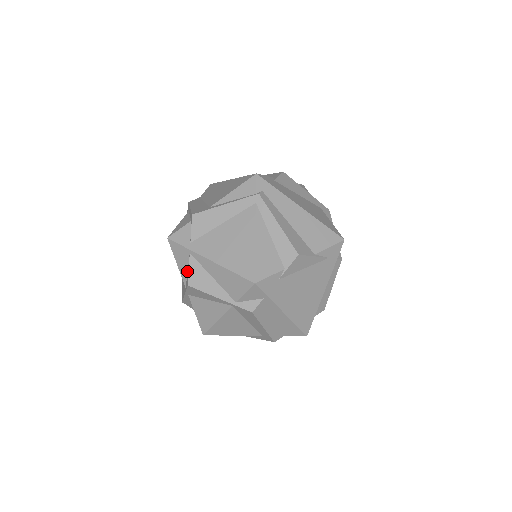
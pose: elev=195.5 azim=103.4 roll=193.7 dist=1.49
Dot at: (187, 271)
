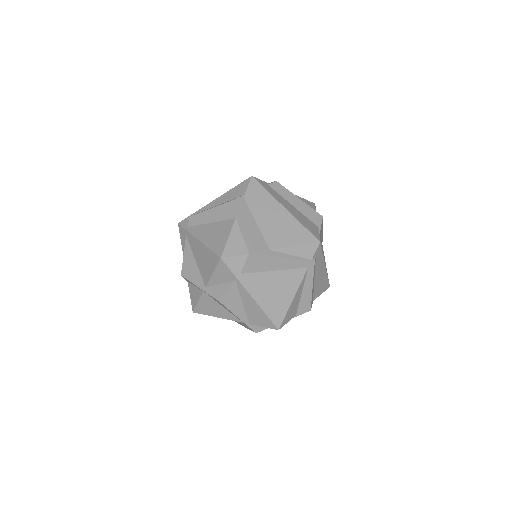
Dot at: (219, 284)
